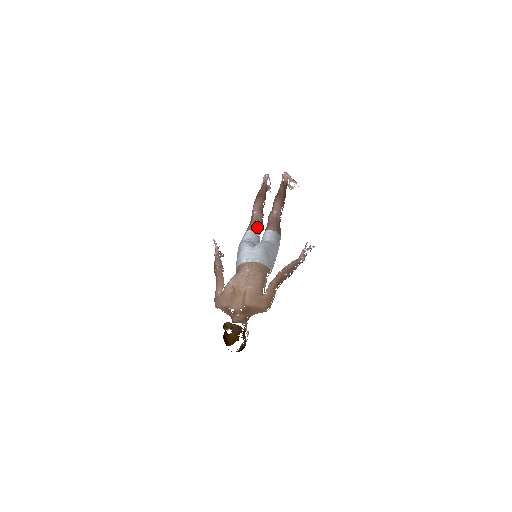
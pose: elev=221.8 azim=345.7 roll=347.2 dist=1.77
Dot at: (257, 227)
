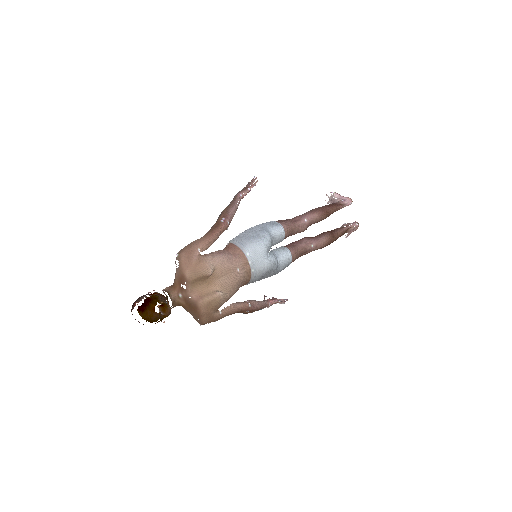
Dot at: (290, 235)
